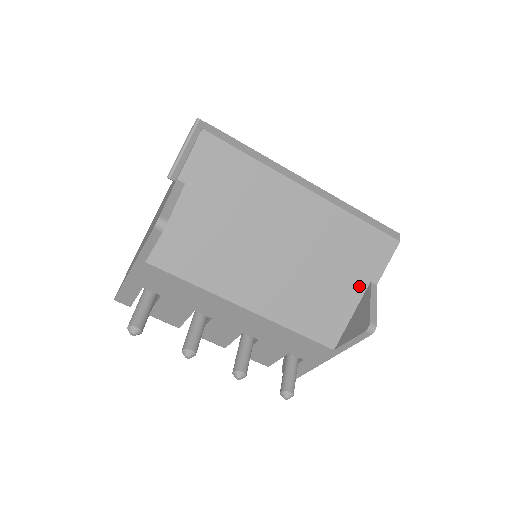
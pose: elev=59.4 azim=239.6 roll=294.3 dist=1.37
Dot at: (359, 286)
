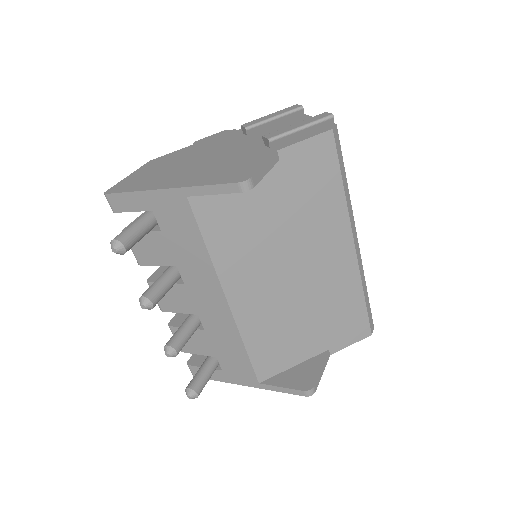
Dot at: (319, 347)
